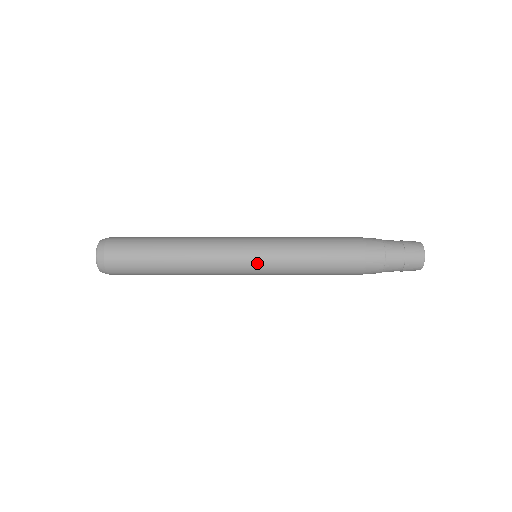
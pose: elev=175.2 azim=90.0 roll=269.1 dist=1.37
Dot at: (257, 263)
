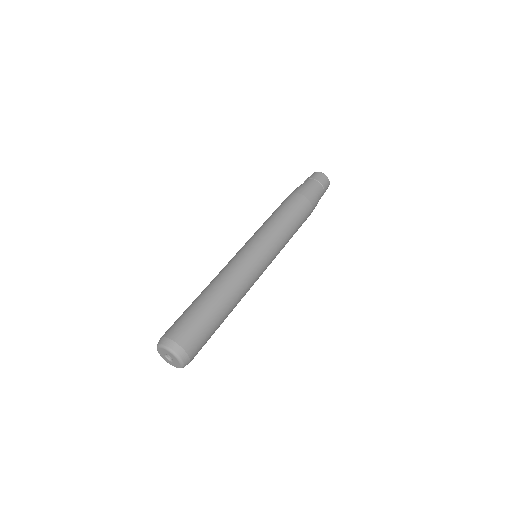
Dot at: (270, 261)
